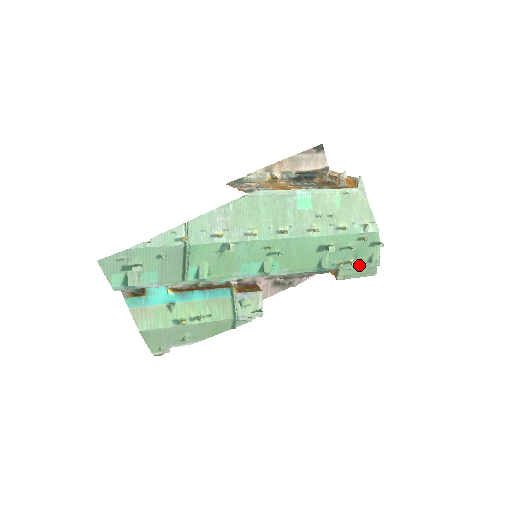
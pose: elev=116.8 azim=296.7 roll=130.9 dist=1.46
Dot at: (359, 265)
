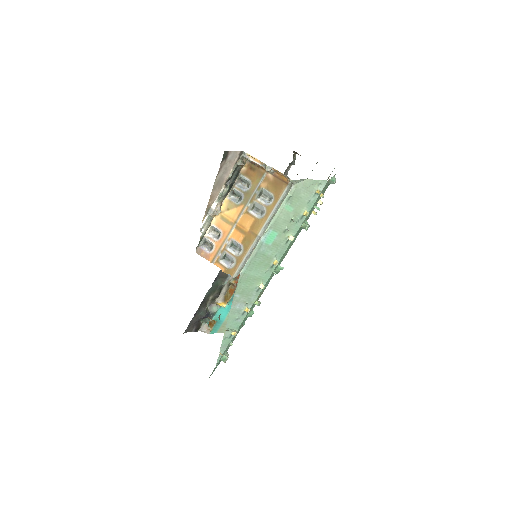
Dot at: (324, 192)
